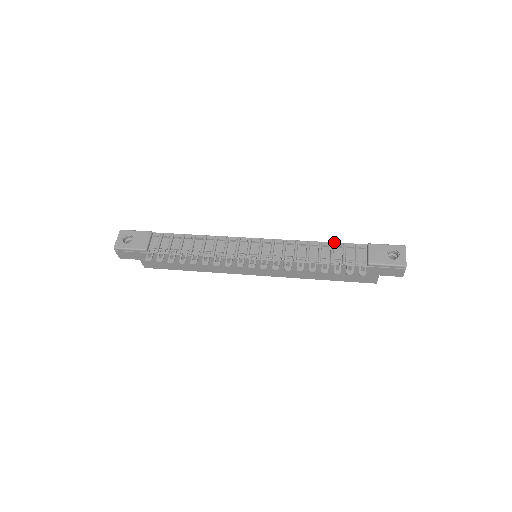
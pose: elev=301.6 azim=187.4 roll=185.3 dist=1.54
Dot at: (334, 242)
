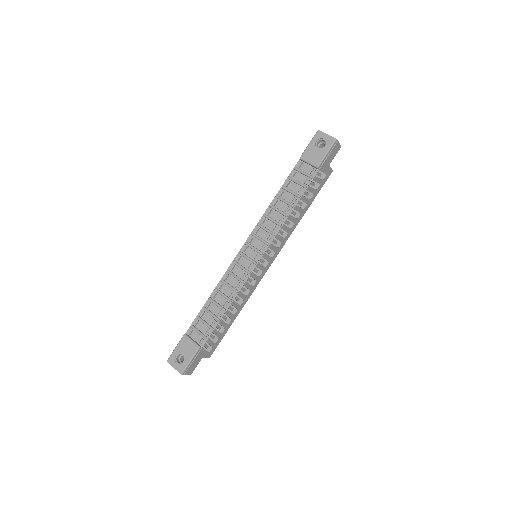
Dot at: (282, 185)
